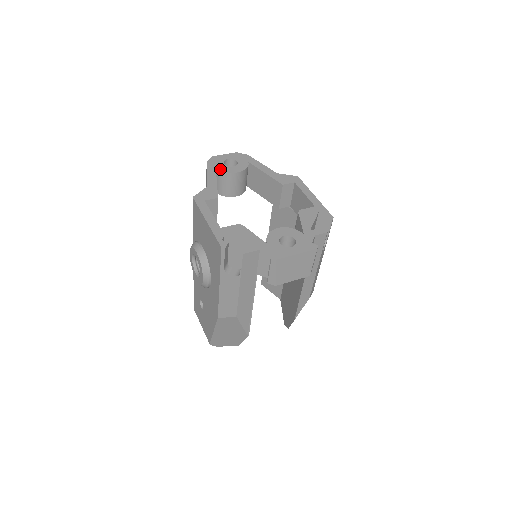
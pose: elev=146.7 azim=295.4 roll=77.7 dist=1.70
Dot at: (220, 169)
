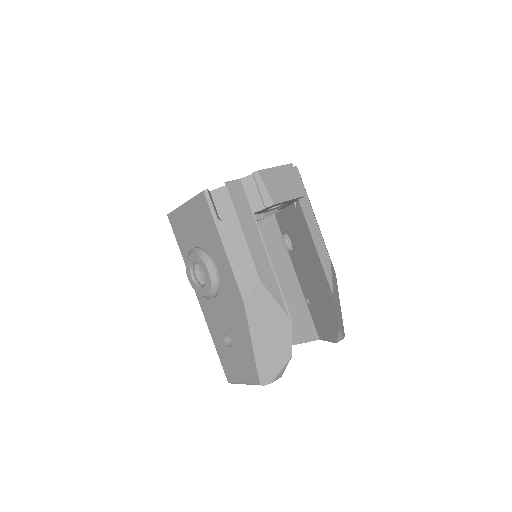
Dot at: occluded
